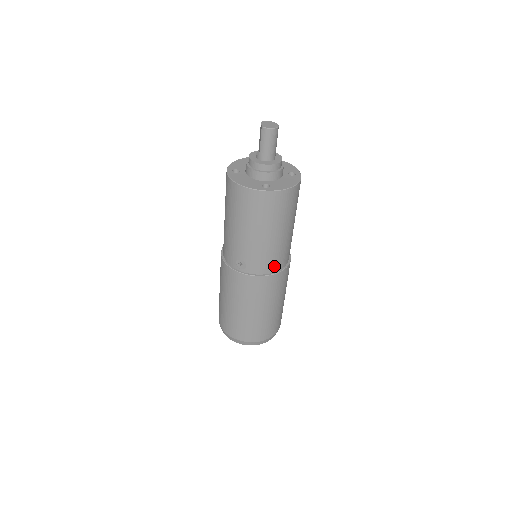
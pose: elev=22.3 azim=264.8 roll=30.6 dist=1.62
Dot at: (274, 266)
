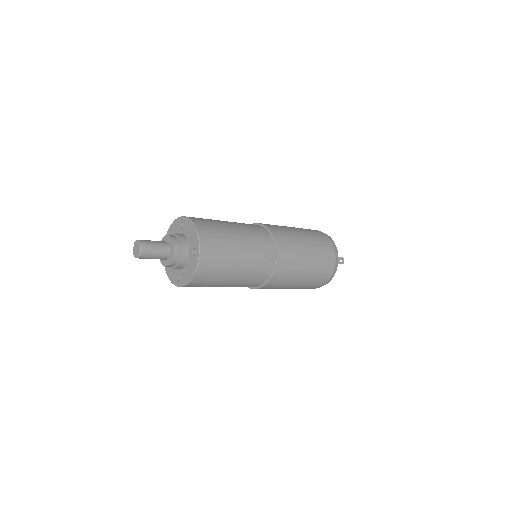
Dot at: (256, 284)
